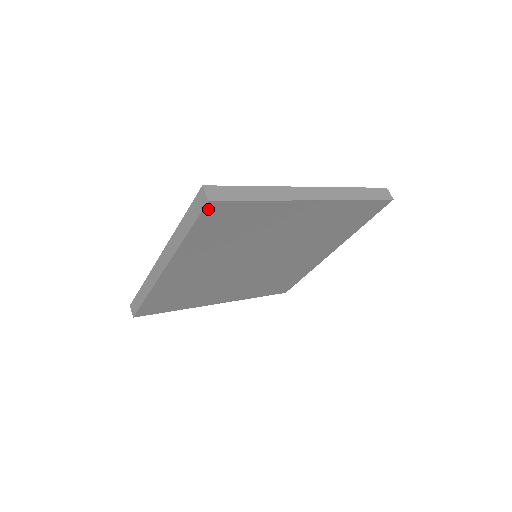
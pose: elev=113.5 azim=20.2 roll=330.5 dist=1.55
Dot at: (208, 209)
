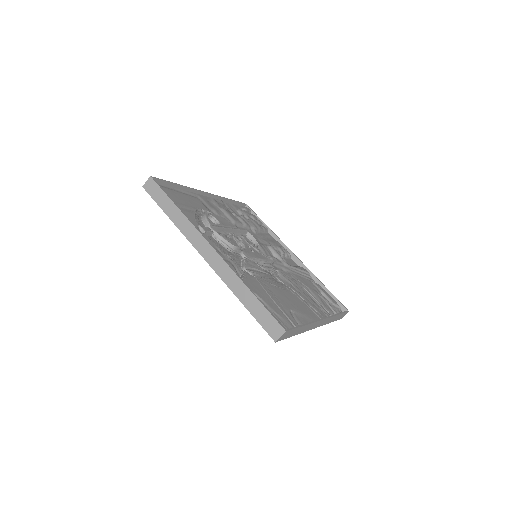
Dot at: (270, 333)
